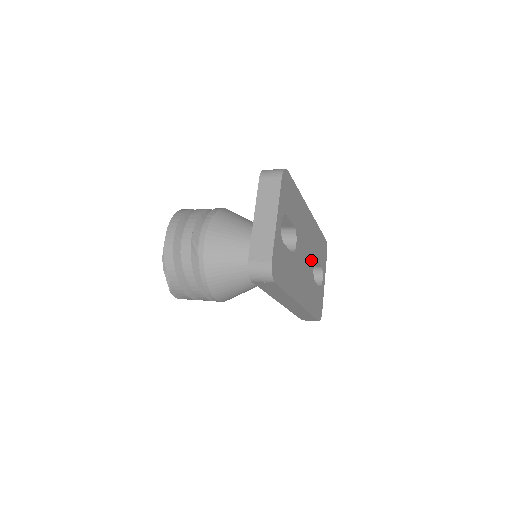
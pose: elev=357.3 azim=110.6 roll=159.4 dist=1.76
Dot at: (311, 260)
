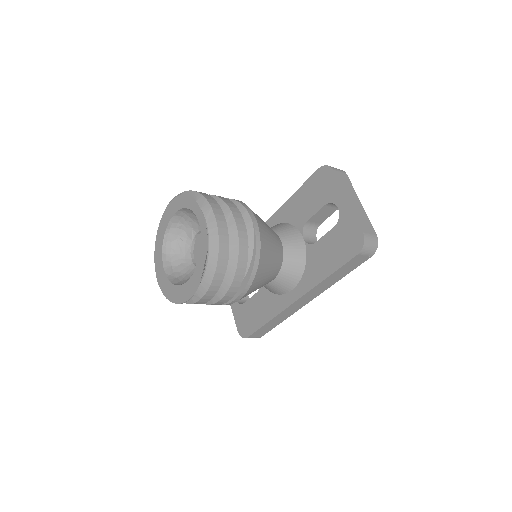
Dot at: occluded
